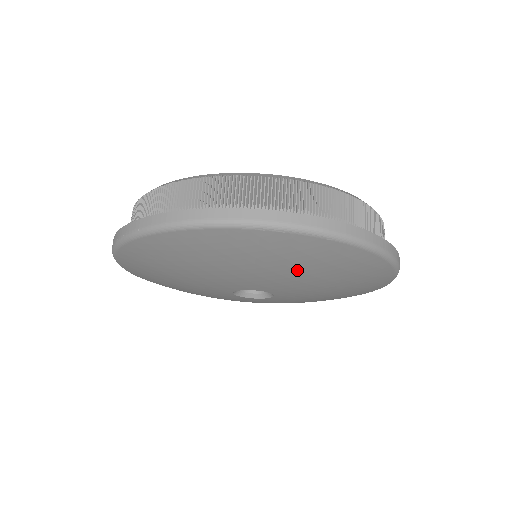
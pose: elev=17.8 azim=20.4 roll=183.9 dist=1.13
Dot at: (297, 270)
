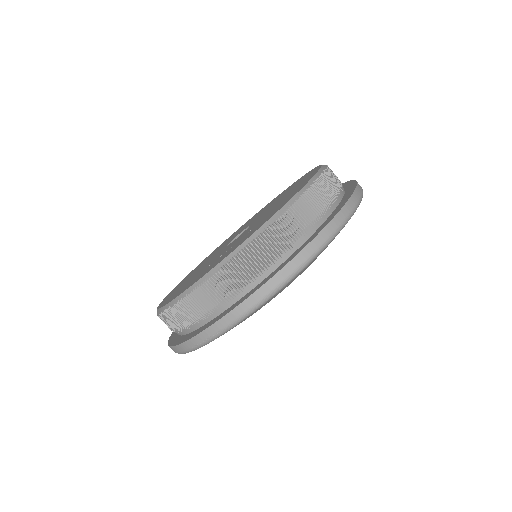
Dot at: occluded
